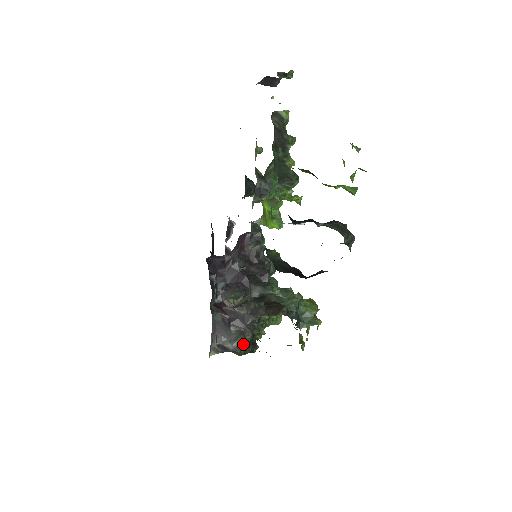
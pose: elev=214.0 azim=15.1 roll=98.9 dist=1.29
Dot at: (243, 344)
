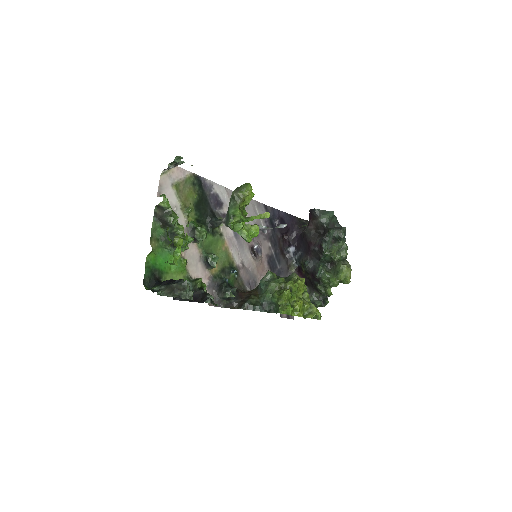
Dot at: (311, 301)
